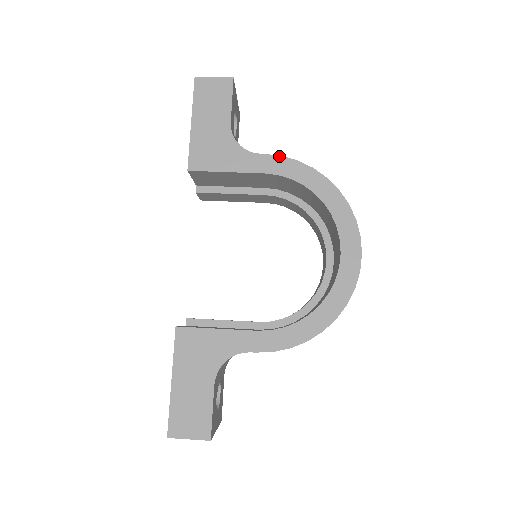
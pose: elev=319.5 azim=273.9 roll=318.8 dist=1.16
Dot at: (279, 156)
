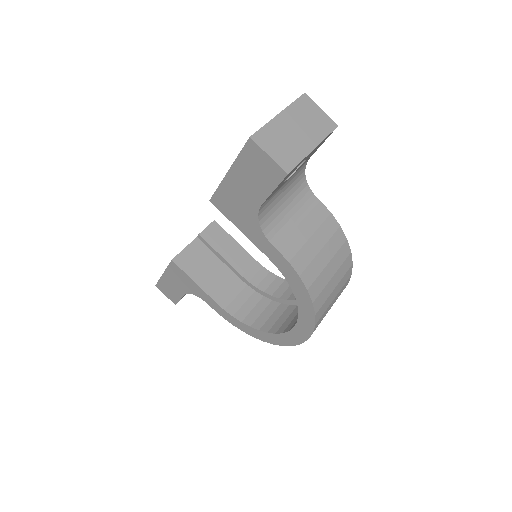
Dot at: (286, 260)
